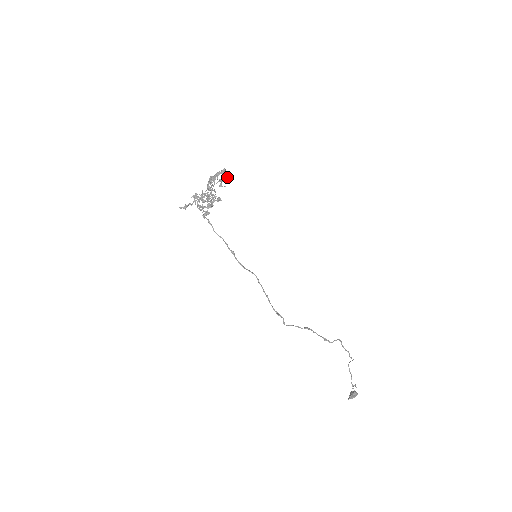
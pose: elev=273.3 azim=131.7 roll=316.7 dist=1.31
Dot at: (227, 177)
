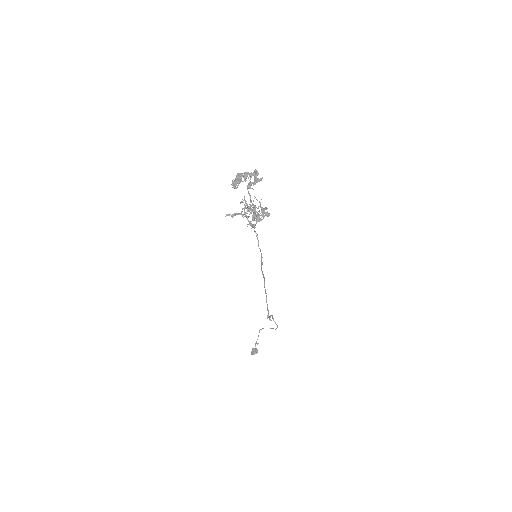
Dot at: (259, 181)
